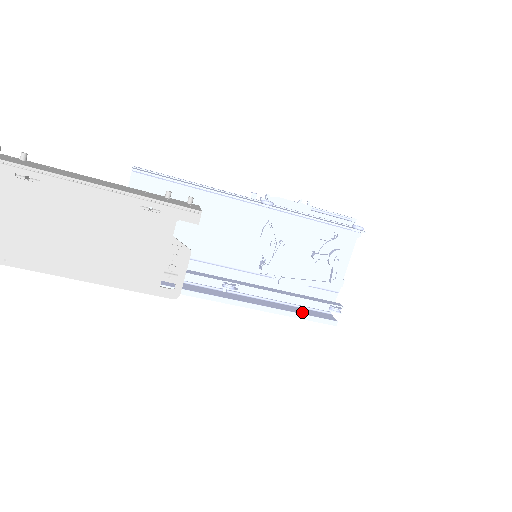
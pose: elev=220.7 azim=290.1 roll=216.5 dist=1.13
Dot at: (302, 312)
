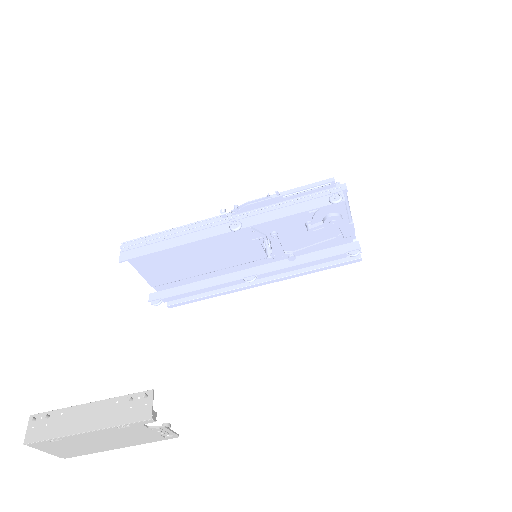
Dot at: (325, 263)
